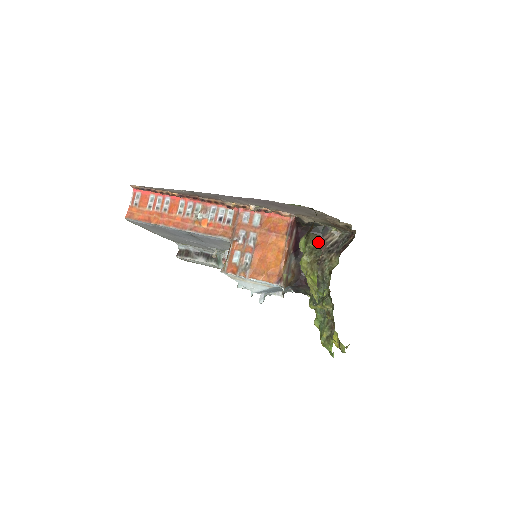
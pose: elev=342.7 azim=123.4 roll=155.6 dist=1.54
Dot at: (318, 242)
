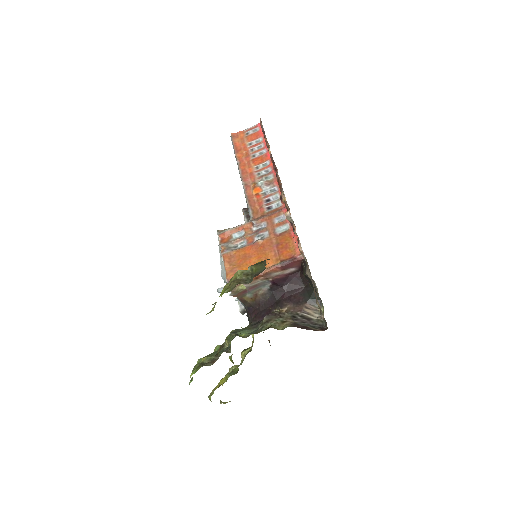
Dot at: occluded
